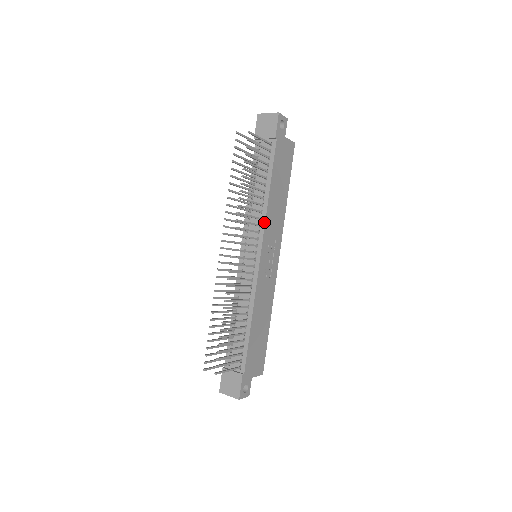
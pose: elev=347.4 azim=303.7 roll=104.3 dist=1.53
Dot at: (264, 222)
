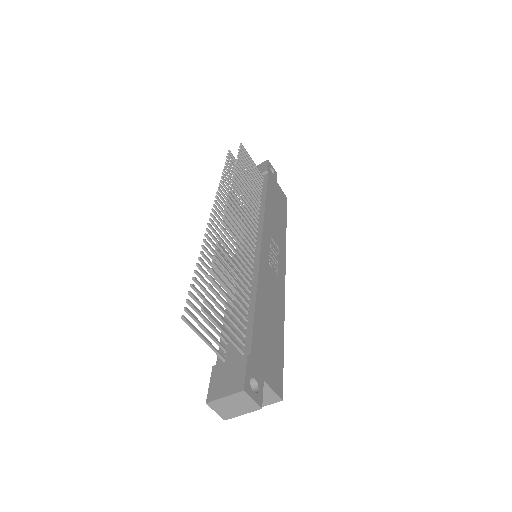
Dot at: (263, 217)
